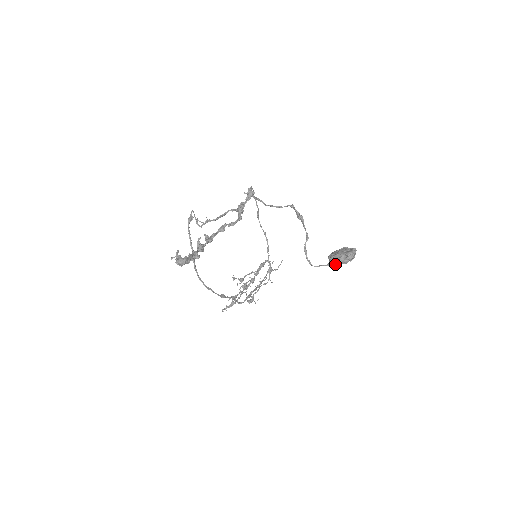
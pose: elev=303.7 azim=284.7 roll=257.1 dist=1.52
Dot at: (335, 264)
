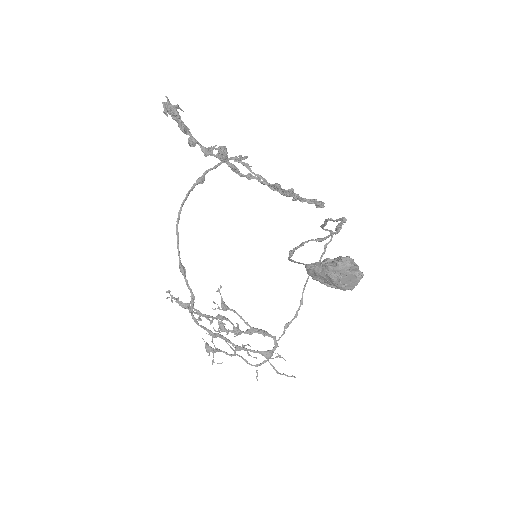
Dot at: (315, 266)
